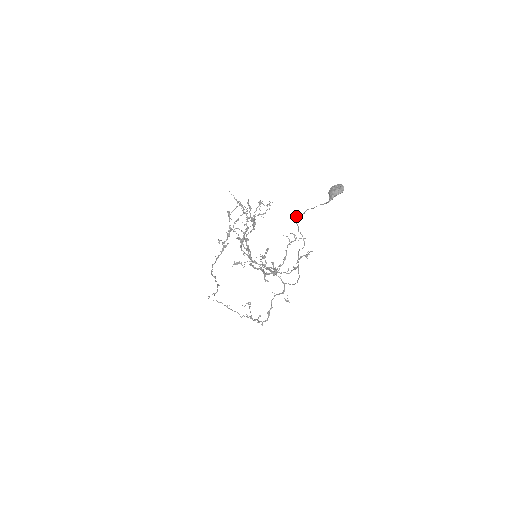
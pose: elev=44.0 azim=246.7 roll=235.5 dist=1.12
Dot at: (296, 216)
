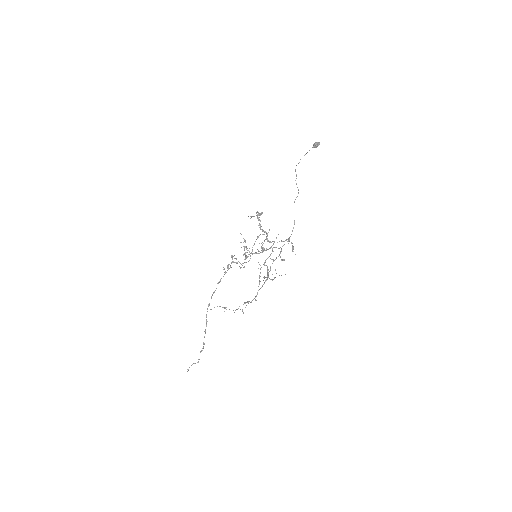
Dot at: (296, 165)
